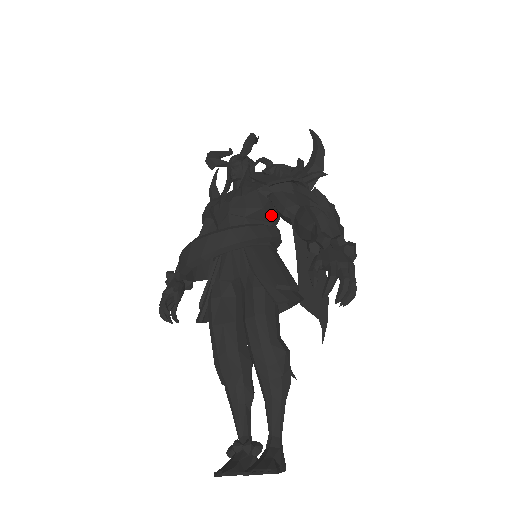
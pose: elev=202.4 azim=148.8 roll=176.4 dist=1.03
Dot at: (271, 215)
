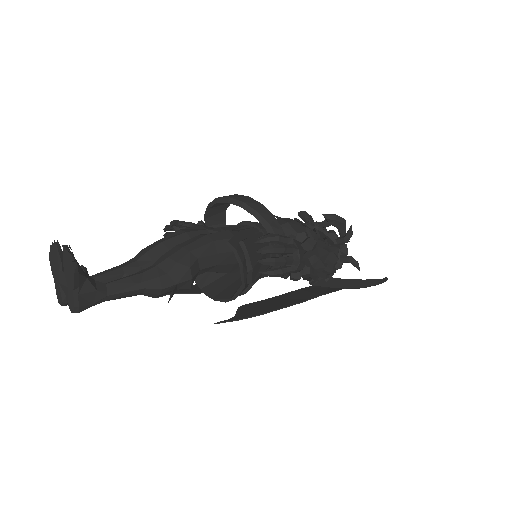
Dot at: occluded
